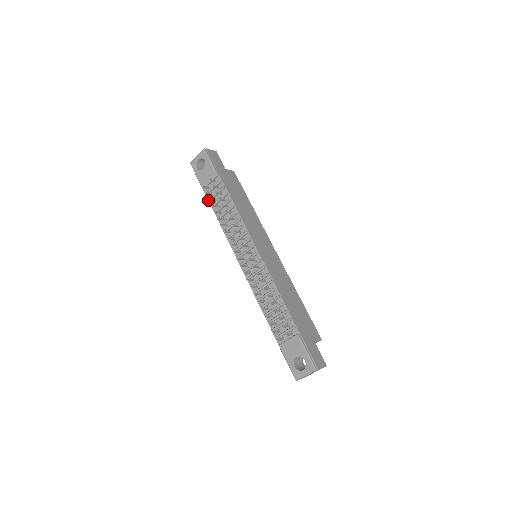
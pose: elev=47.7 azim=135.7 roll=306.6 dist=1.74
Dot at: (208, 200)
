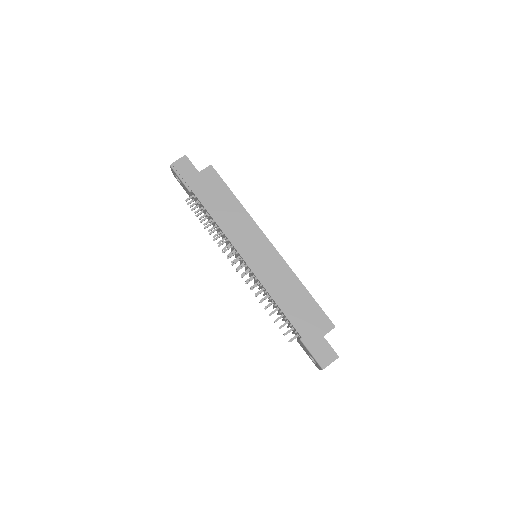
Dot at: occluded
